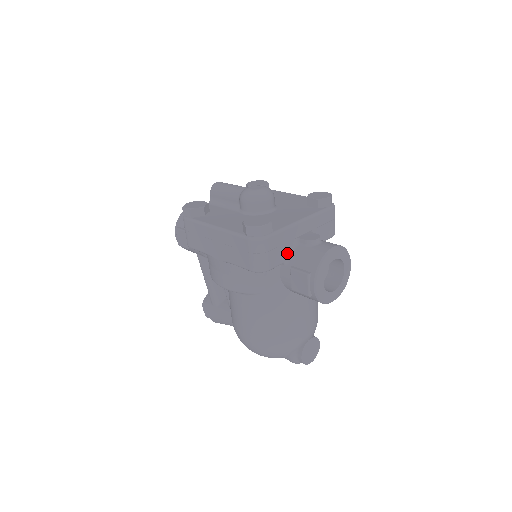
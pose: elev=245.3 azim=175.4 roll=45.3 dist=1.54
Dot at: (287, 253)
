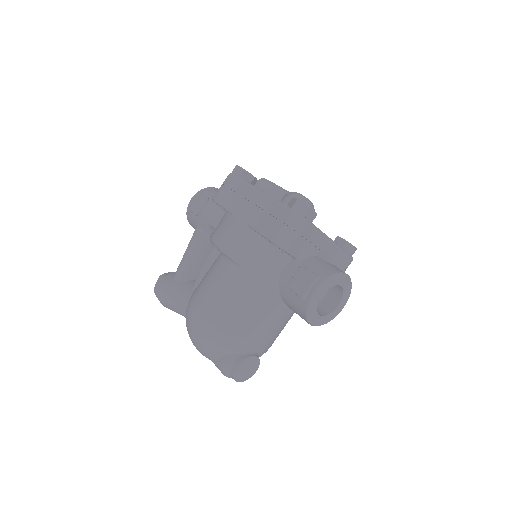
Dot at: (305, 253)
